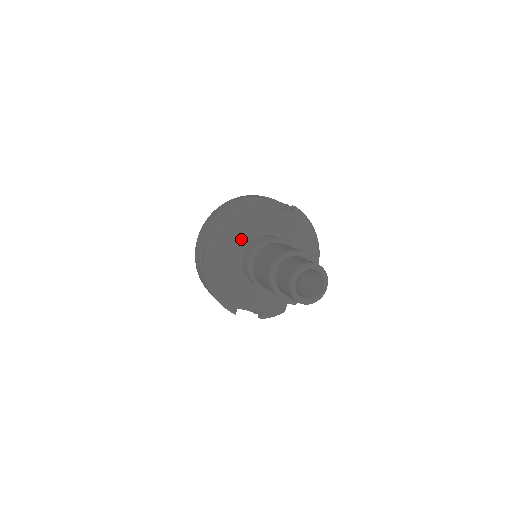
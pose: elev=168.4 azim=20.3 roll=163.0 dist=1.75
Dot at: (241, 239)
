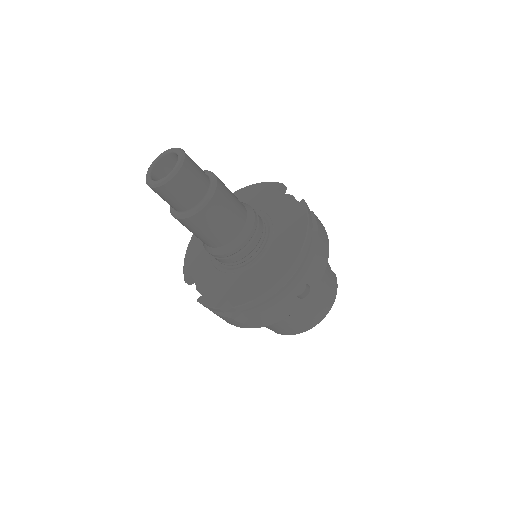
Dot at: occluded
